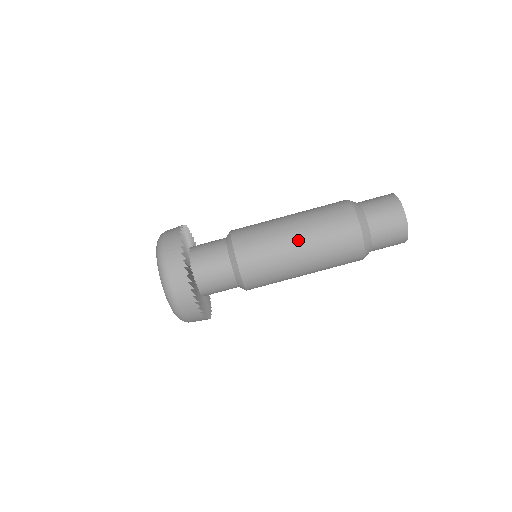
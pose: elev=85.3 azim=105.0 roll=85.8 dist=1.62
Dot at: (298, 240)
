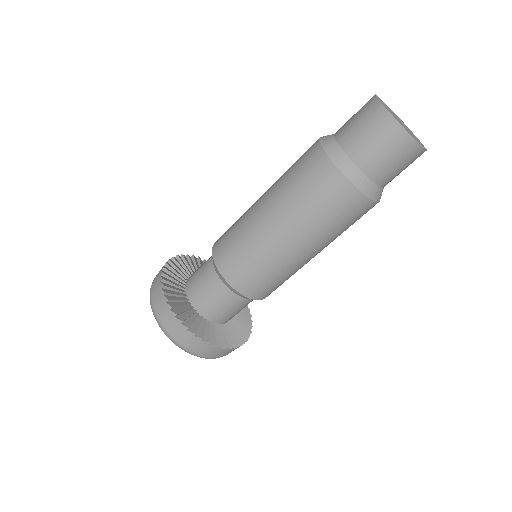
Dot at: (267, 213)
